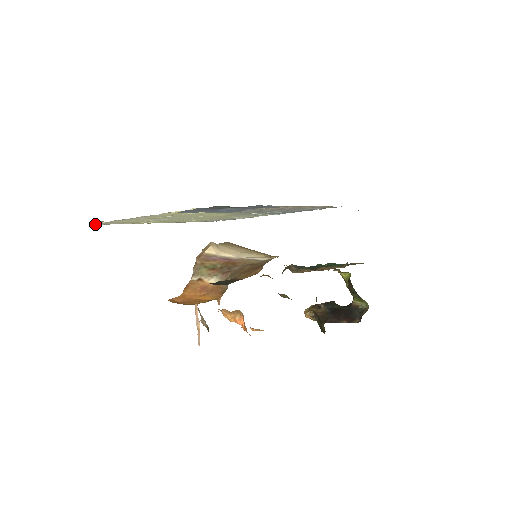
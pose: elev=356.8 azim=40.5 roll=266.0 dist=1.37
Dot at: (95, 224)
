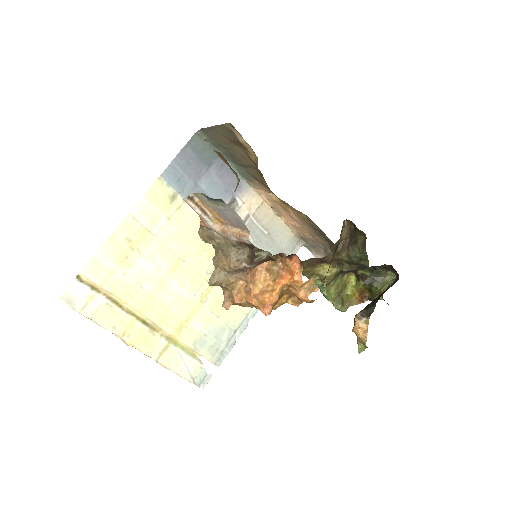
Dot at: (66, 293)
